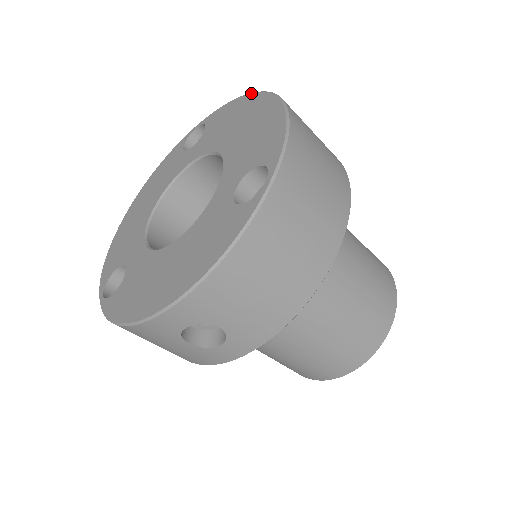
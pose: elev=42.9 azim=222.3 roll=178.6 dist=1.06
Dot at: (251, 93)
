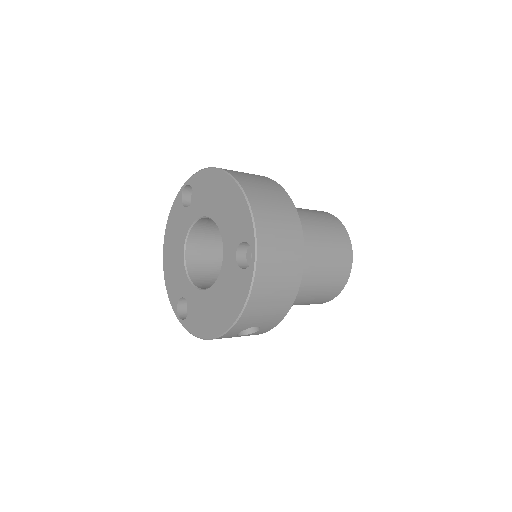
Dot at: (216, 169)
